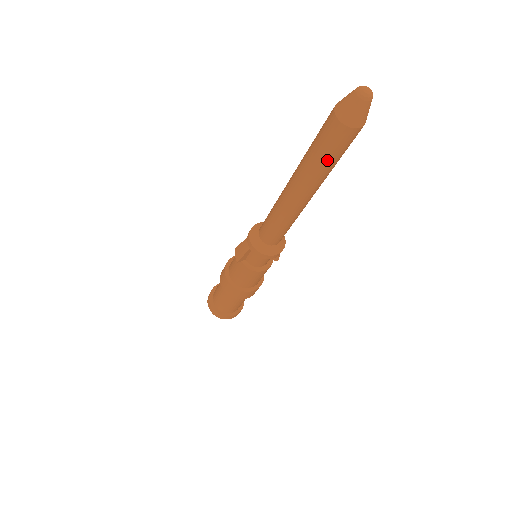
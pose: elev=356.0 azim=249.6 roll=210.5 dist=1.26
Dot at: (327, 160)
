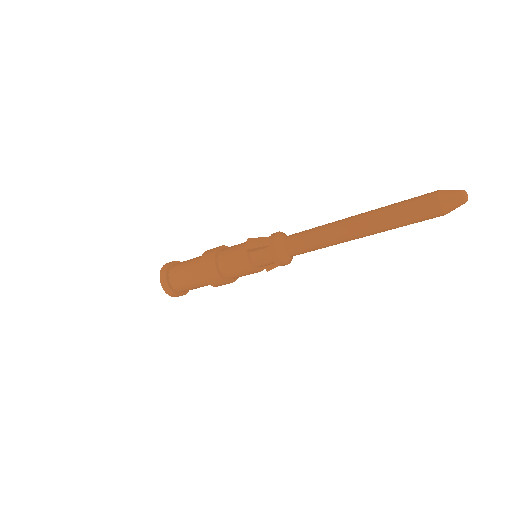
Dot at: (404, 220)
